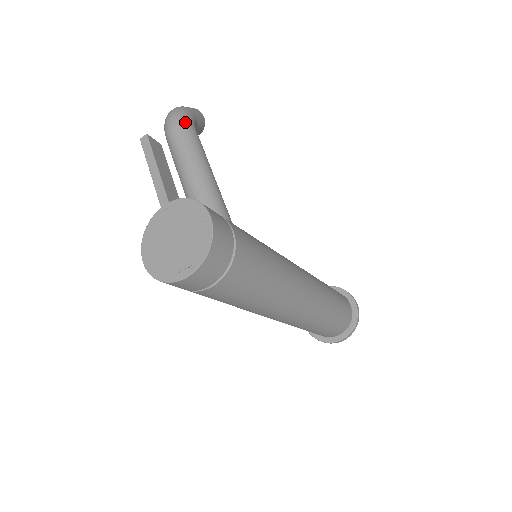
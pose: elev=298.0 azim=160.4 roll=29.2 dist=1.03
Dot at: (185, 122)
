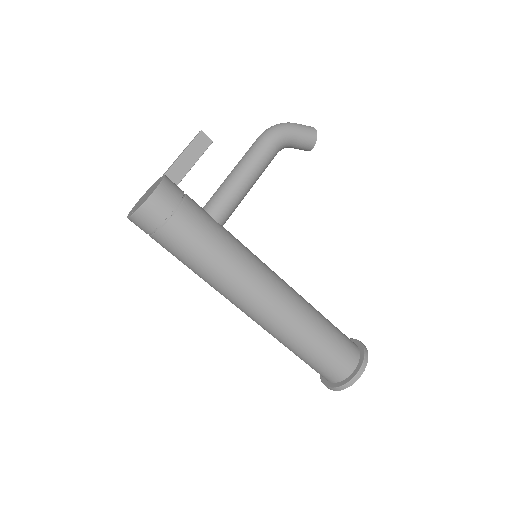
Dot at: (270, 135)
